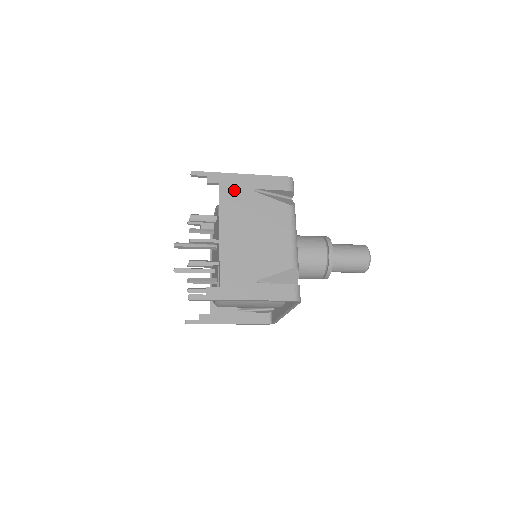
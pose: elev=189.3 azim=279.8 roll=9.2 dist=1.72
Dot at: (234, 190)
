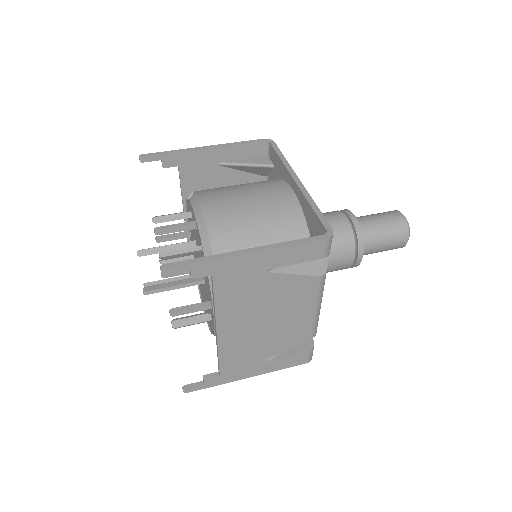
Dot at: (236, 279)
